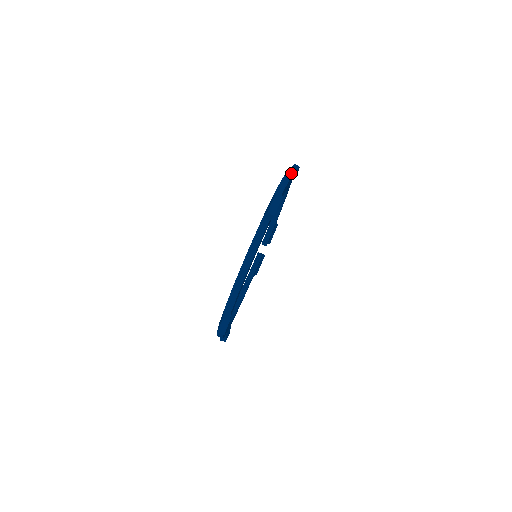
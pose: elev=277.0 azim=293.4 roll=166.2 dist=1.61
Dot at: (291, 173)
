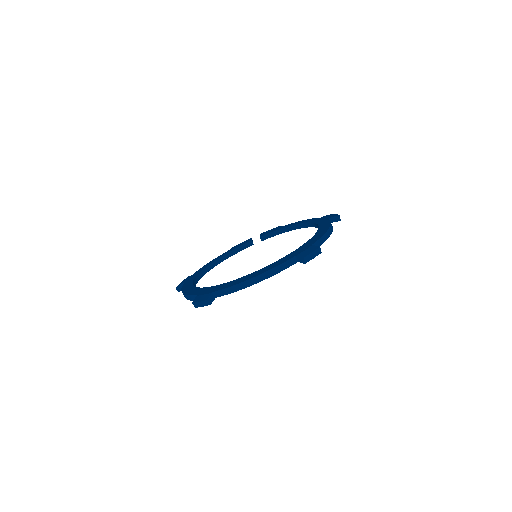
Dot at: (331, 220)
